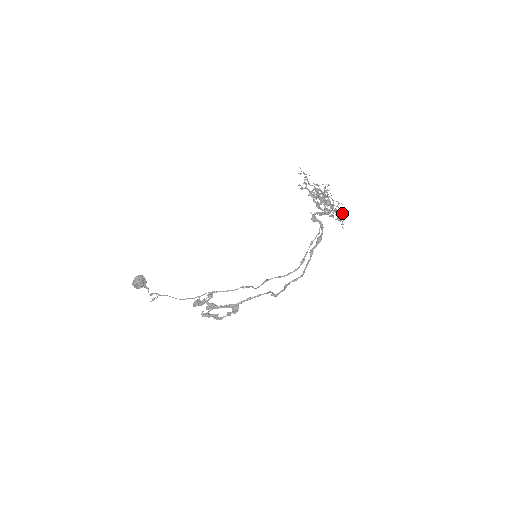
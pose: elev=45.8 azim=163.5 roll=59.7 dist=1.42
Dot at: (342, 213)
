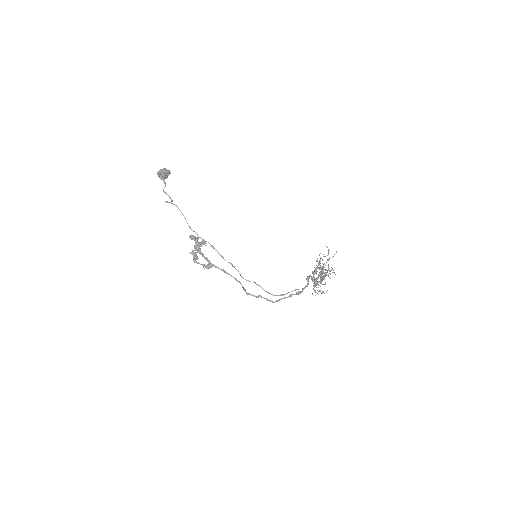
Dot at: (320, 290)
